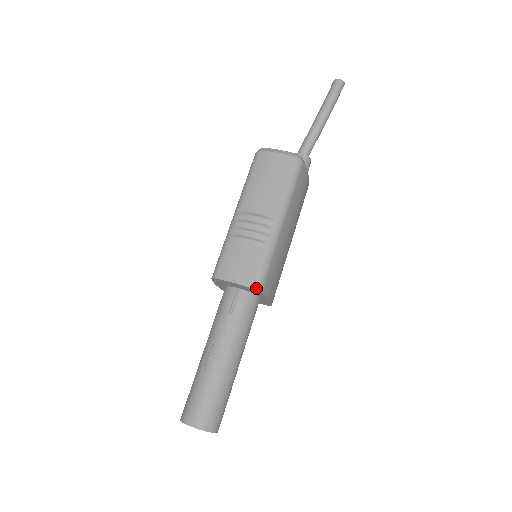
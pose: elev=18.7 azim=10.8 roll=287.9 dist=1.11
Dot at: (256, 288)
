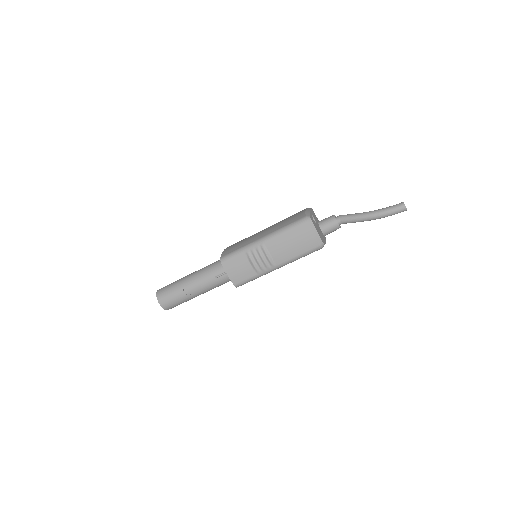
Dot at: (235, 286)
